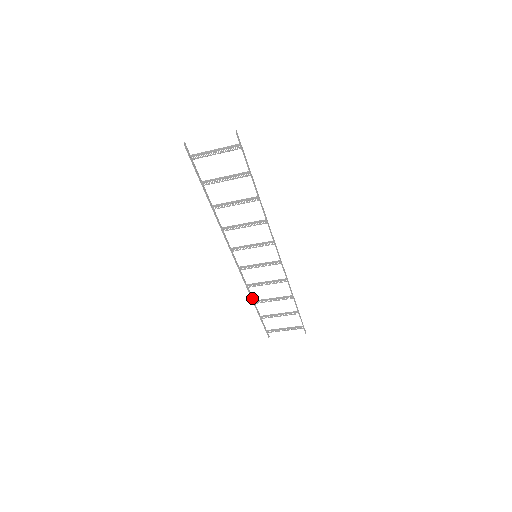
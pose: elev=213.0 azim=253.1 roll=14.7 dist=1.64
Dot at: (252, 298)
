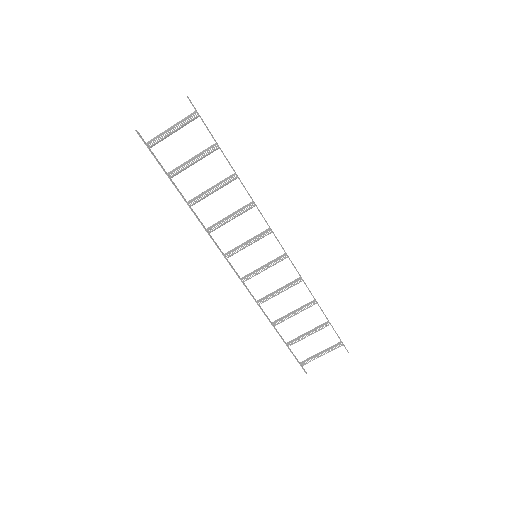
Dot at: (269, 320)
